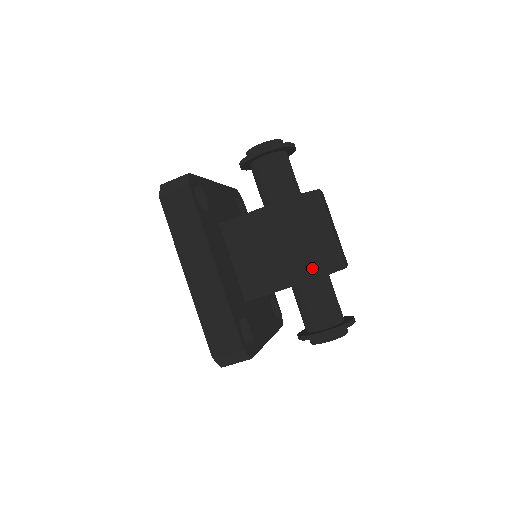
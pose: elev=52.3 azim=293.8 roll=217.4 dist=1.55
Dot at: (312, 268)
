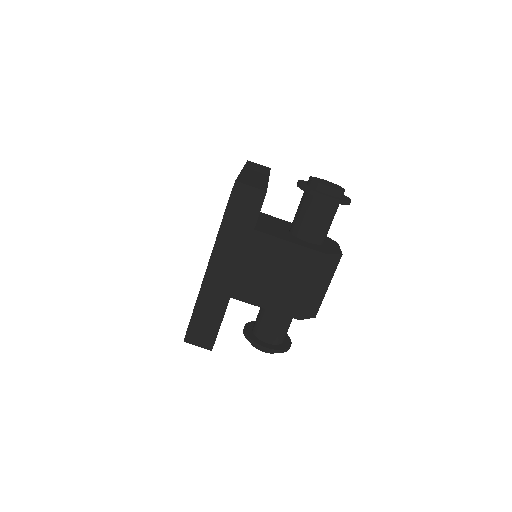
Dot at: (296, 309)
